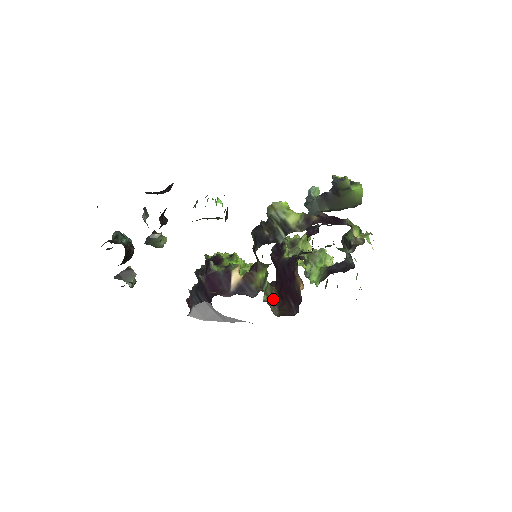
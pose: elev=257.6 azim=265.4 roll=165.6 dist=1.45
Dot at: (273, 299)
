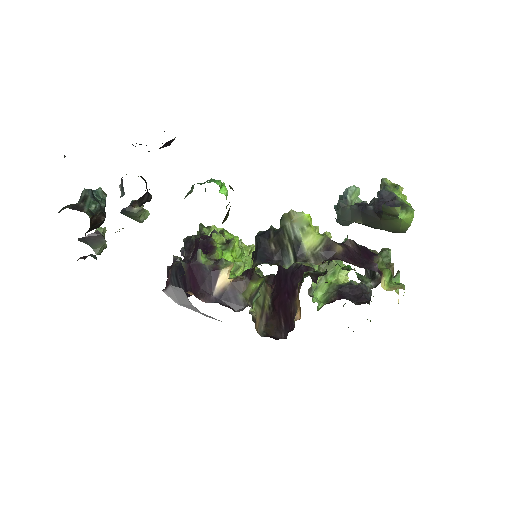
Dot at: (263, 307)
